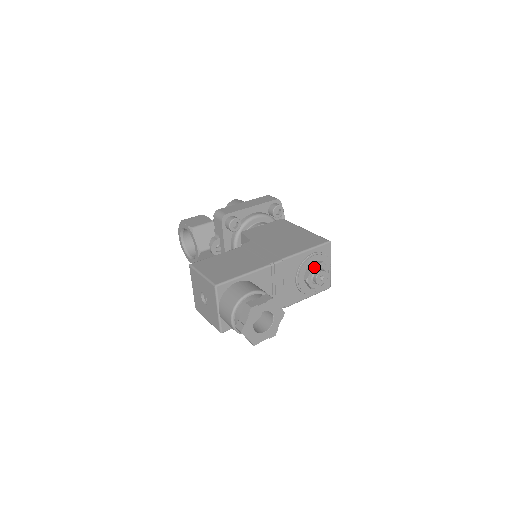
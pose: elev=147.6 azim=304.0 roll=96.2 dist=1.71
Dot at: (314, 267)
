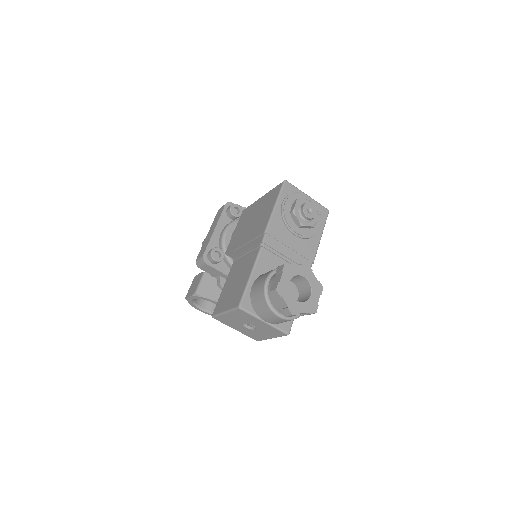
Dot at: (295, 210)
